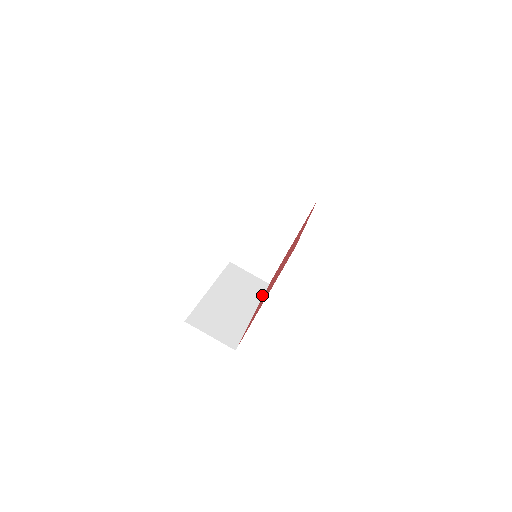
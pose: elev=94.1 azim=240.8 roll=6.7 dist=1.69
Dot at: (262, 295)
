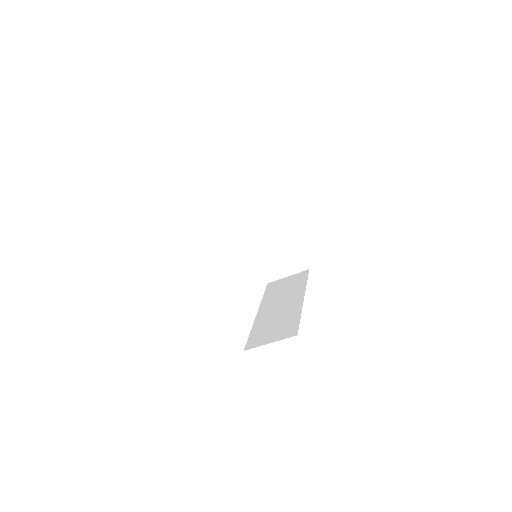
Dot at: (306, 281)
